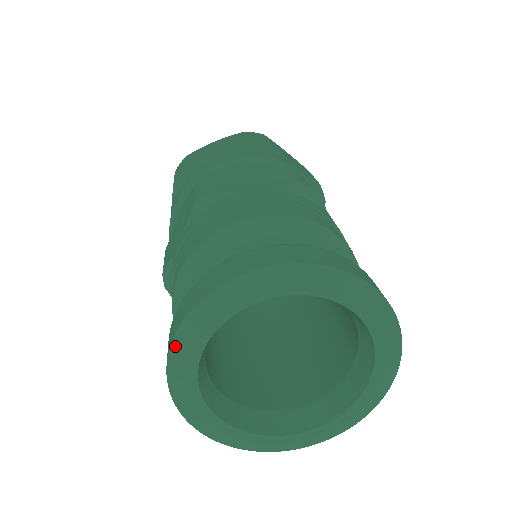
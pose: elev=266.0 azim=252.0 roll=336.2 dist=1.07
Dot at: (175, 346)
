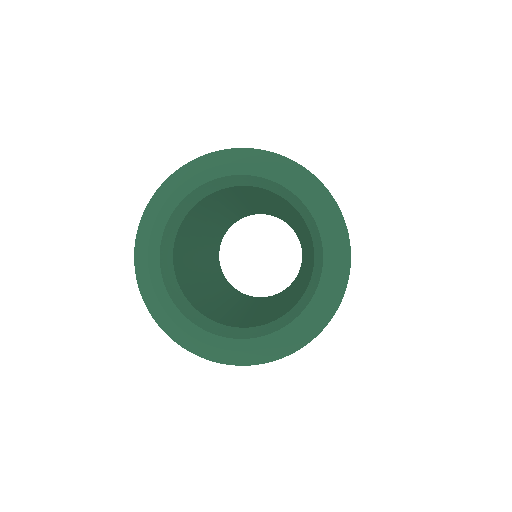
Dot at: (146, 216)
